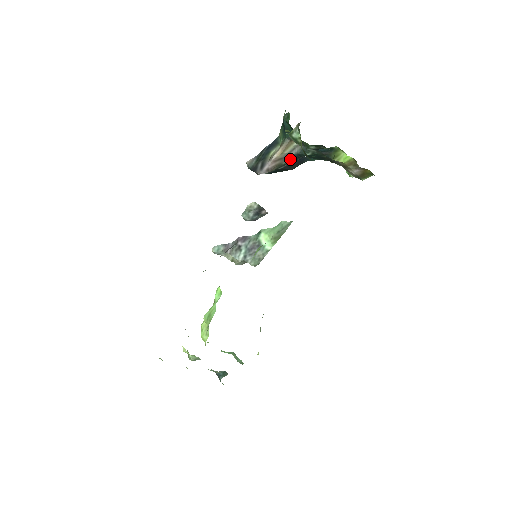
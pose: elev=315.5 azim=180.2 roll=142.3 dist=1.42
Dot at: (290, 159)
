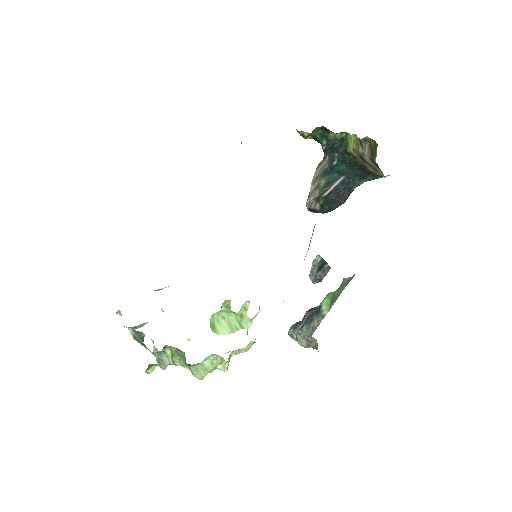
Dot at: (325, 176)
